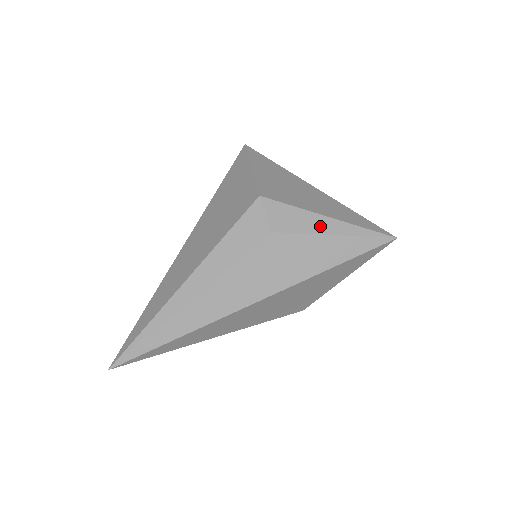
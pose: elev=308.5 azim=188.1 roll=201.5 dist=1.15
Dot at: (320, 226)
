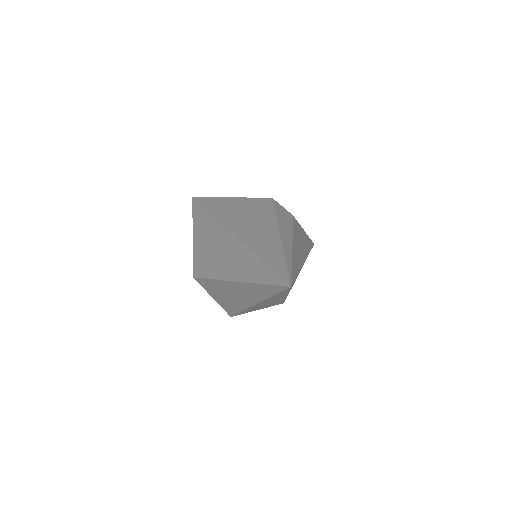
Dot at: occluded
